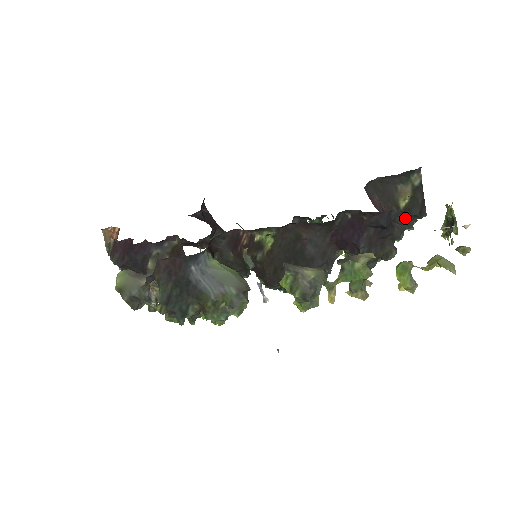
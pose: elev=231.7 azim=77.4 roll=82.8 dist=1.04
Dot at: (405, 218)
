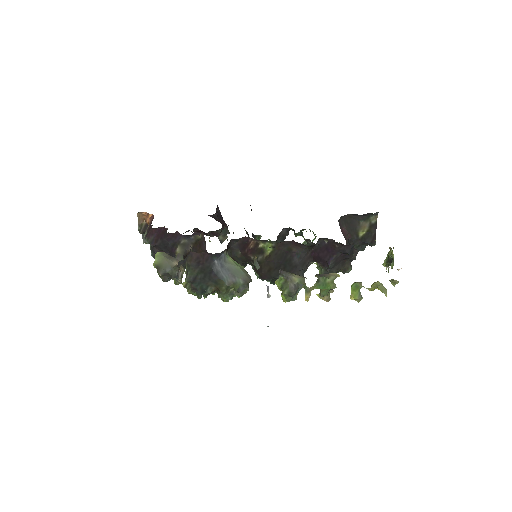
Dot at: (361, 244)
